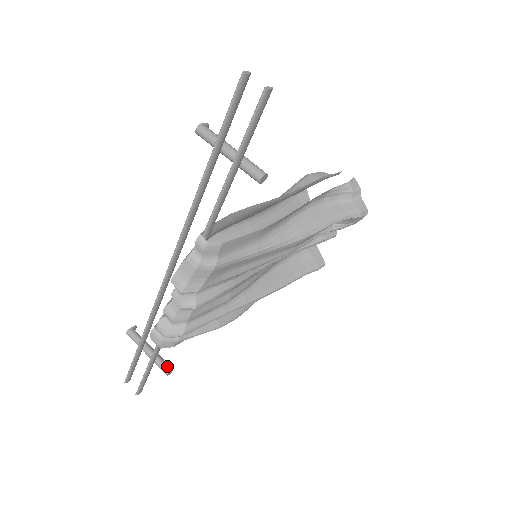
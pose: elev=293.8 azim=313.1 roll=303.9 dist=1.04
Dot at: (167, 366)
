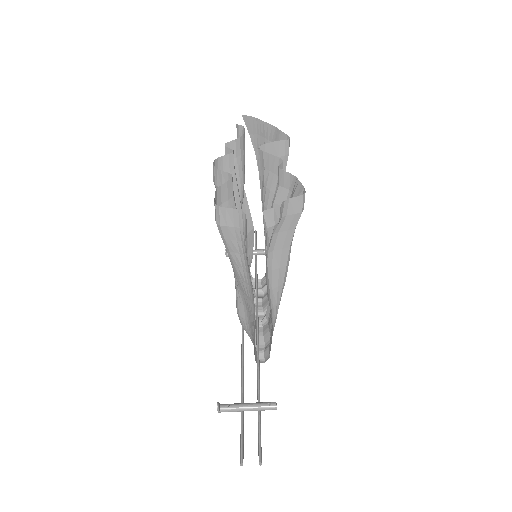
Dot at: occluded
